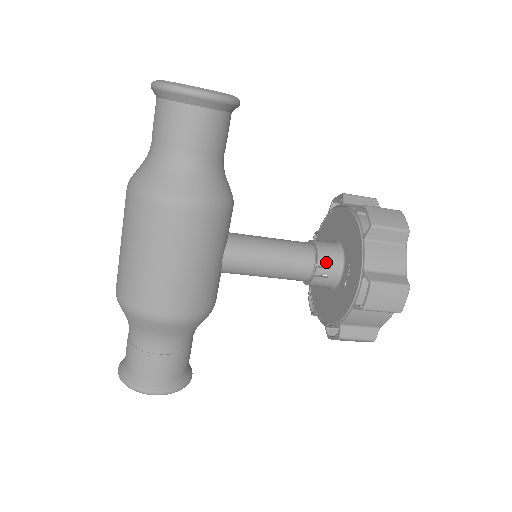
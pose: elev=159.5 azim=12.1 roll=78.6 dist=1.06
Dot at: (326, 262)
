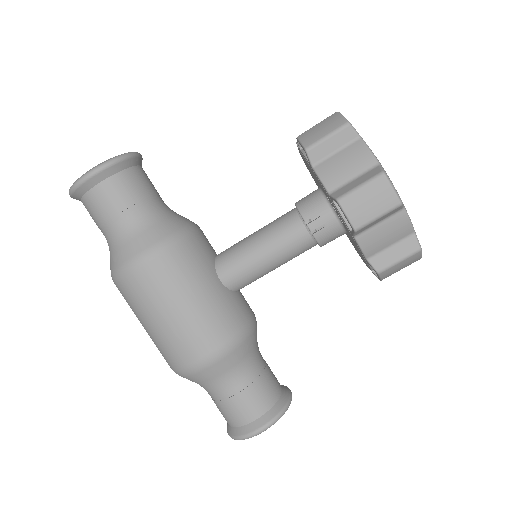
Dot at: (311, 214)
